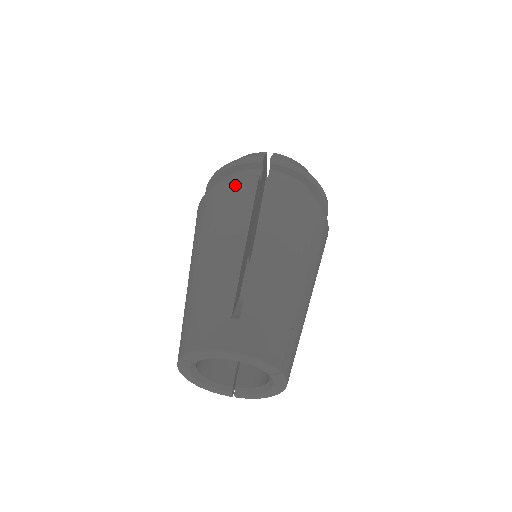
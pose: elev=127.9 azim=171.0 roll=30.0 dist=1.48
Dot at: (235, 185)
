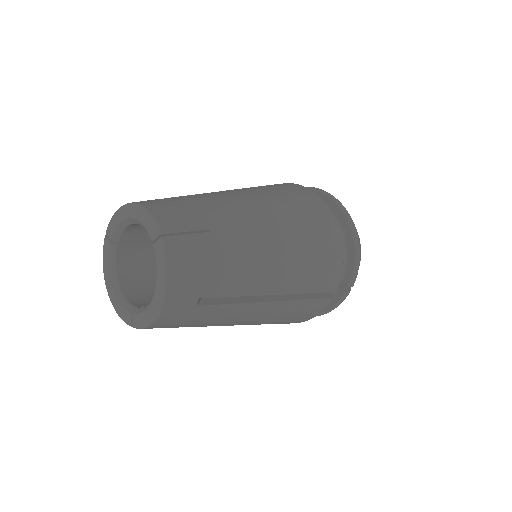
Dot at: occluded
